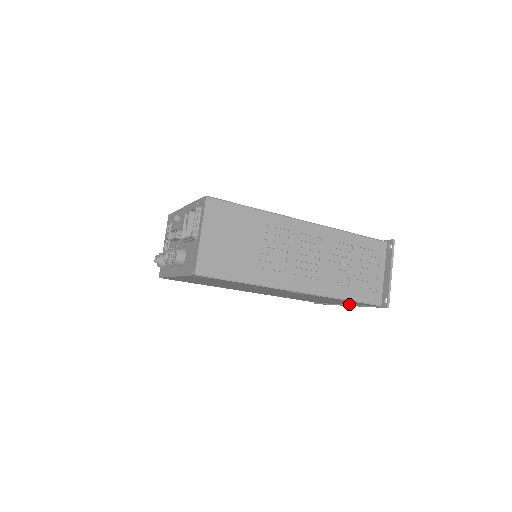
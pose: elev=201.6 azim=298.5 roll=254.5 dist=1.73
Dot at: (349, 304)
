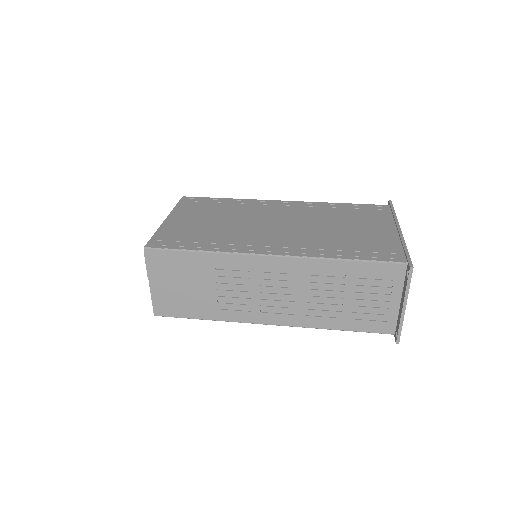
Dot at: occluded
